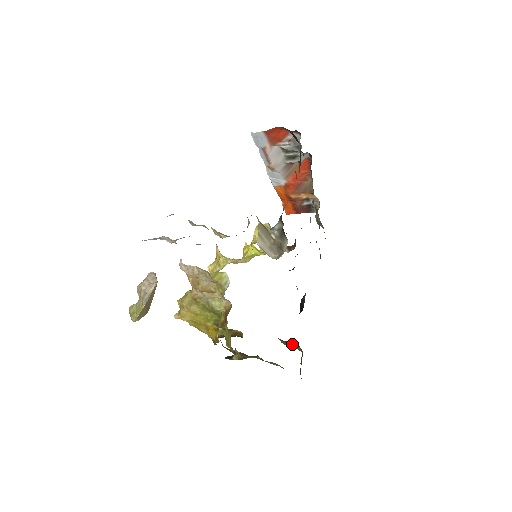
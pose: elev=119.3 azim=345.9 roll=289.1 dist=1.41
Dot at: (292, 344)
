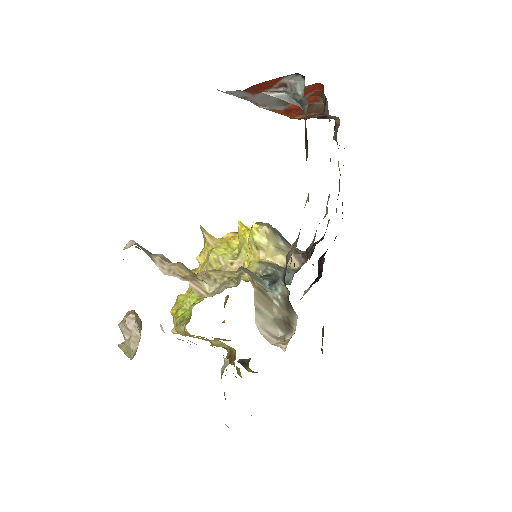
Dot at: occluded
